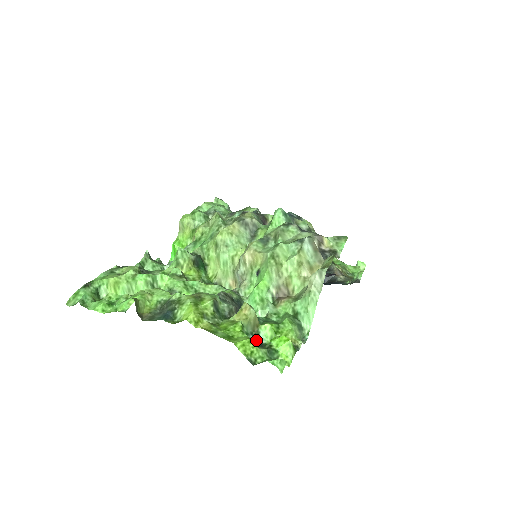
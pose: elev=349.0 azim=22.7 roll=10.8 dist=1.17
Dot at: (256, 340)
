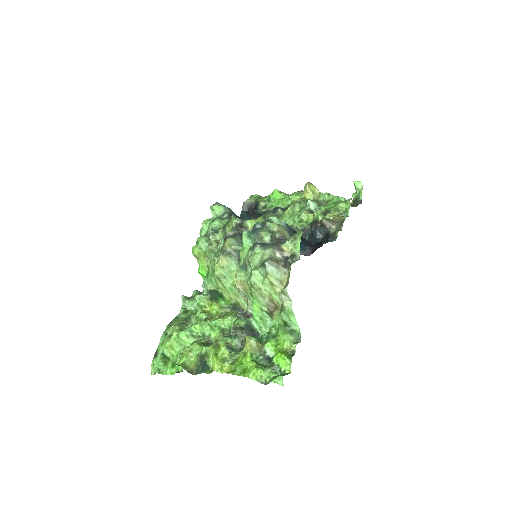
Dot at: (265, 358)
